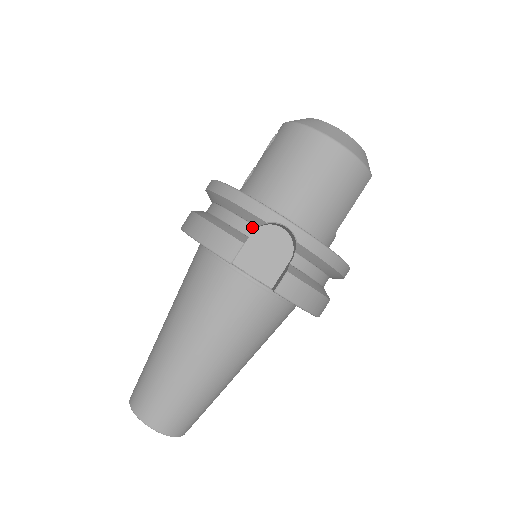
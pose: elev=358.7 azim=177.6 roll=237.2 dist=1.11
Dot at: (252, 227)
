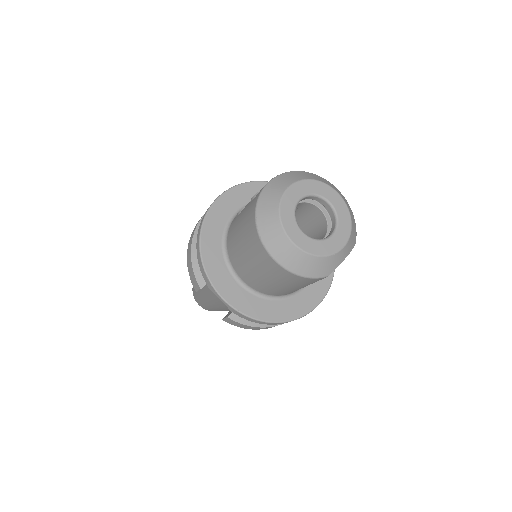
Dot at: occluded
